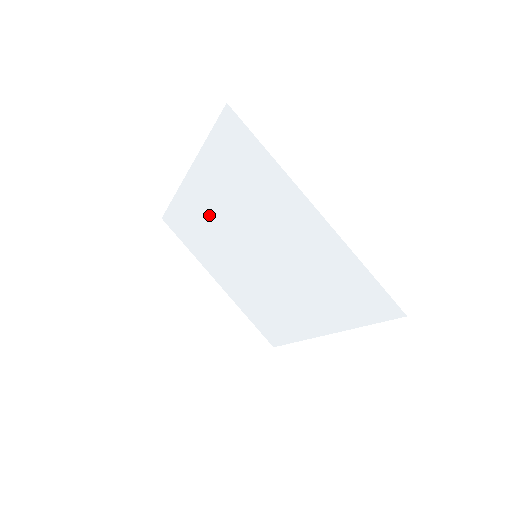
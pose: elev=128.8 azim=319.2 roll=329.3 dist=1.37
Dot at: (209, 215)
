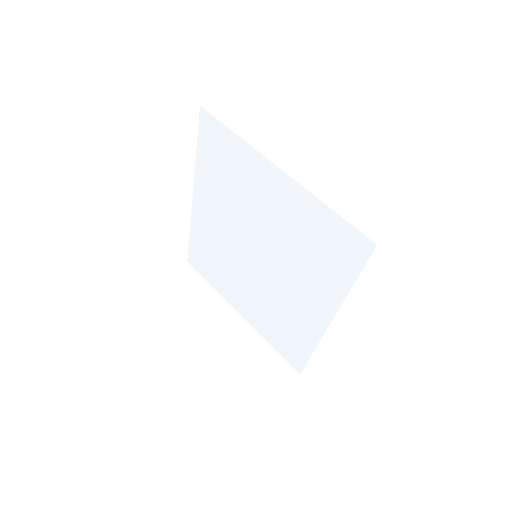
Dot at: (215, 232)
